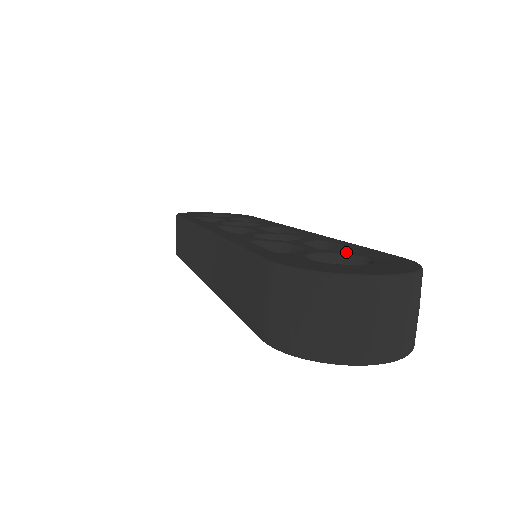
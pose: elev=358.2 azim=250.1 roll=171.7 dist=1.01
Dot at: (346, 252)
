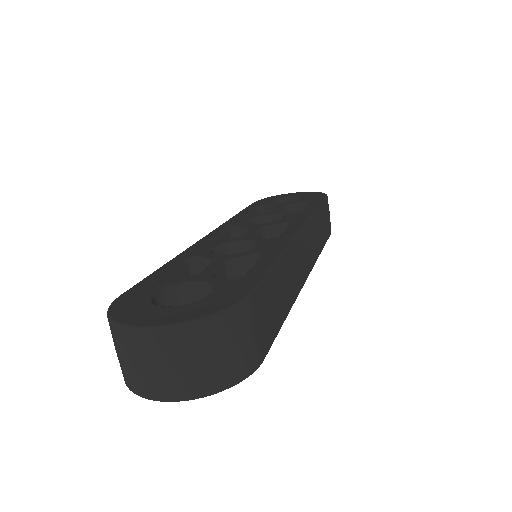
Dot at: (219, 280)
